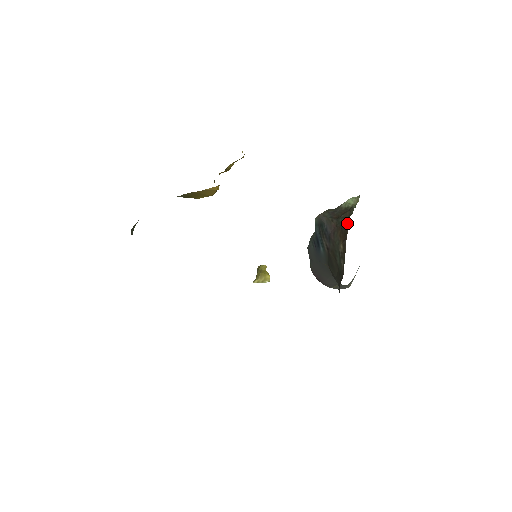
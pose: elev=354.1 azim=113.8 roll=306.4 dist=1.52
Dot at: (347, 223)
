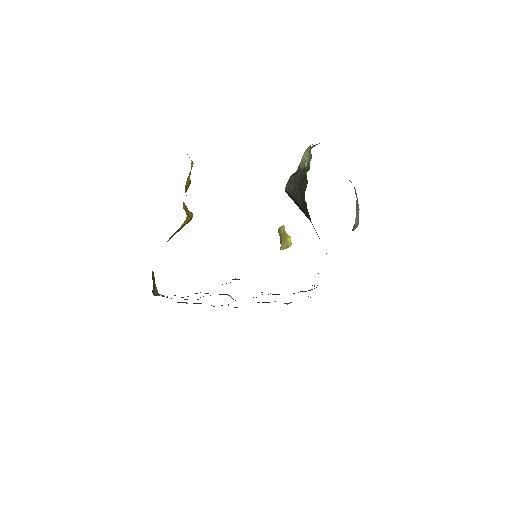
Dot at: (305, 202)
